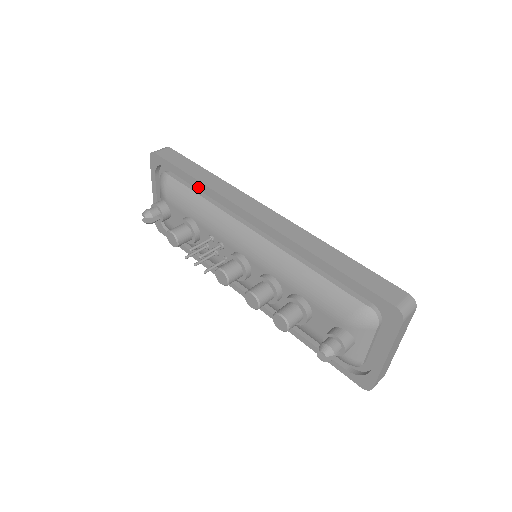
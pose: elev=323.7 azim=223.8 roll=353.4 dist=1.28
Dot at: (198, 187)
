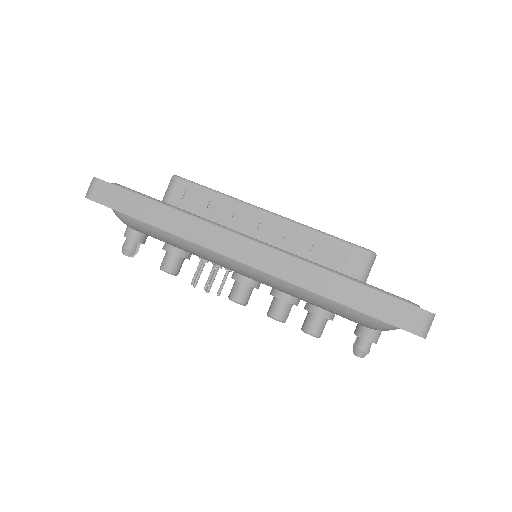
Dot at: occluded
